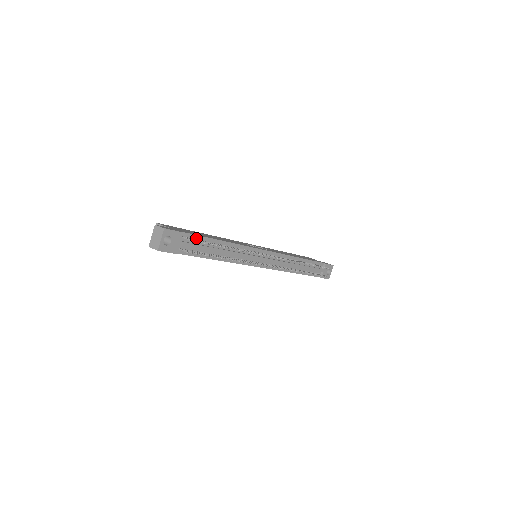
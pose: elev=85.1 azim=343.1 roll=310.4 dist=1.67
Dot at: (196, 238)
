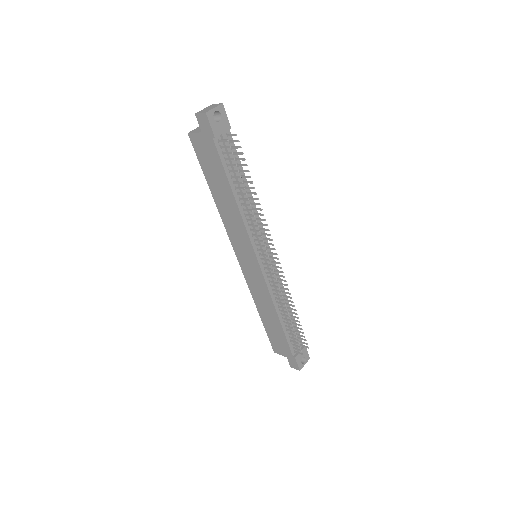
Dot at: (234, 152)
